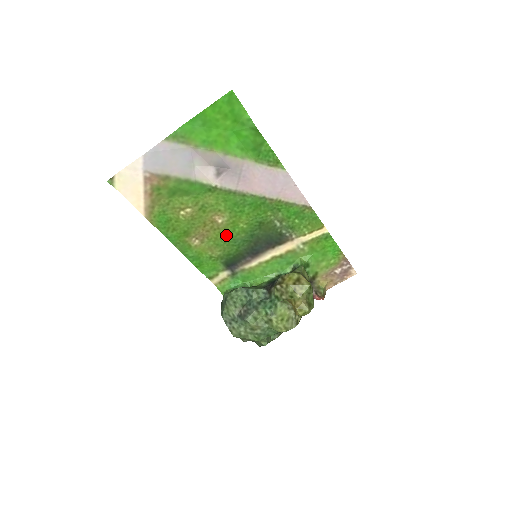
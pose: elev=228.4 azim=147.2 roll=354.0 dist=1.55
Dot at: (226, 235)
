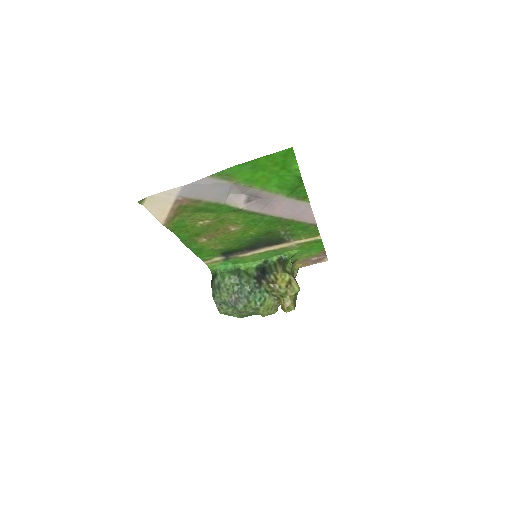
Dot at: (234, 237)
